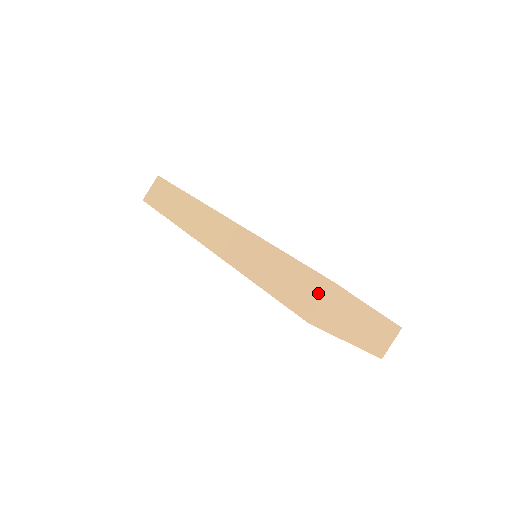
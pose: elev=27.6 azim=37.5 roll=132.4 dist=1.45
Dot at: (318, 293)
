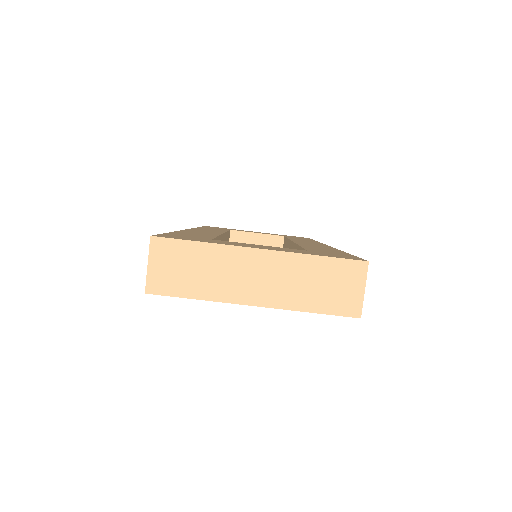
Dot at: (150, 256)
